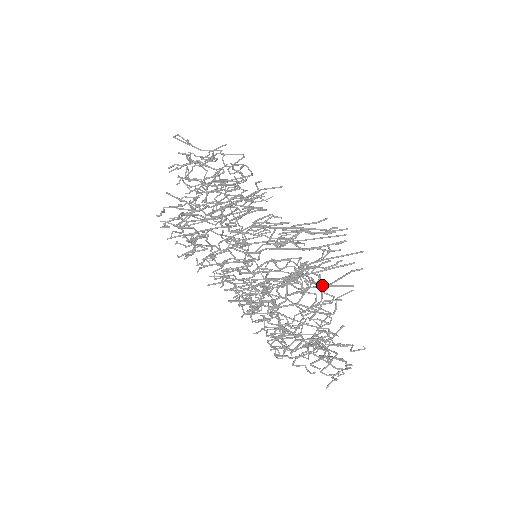
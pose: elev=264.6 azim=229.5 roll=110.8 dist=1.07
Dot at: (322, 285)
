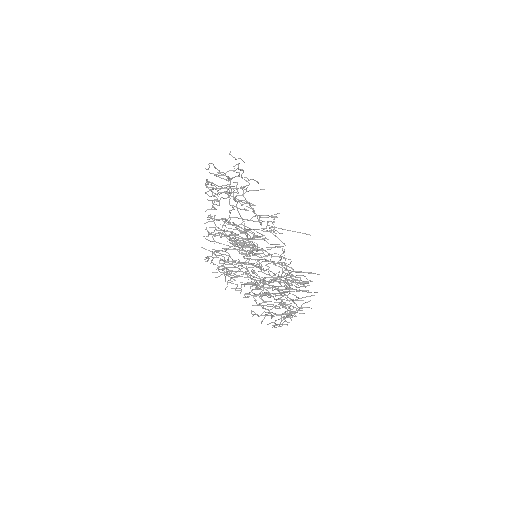
Dot at: (295, 289)
